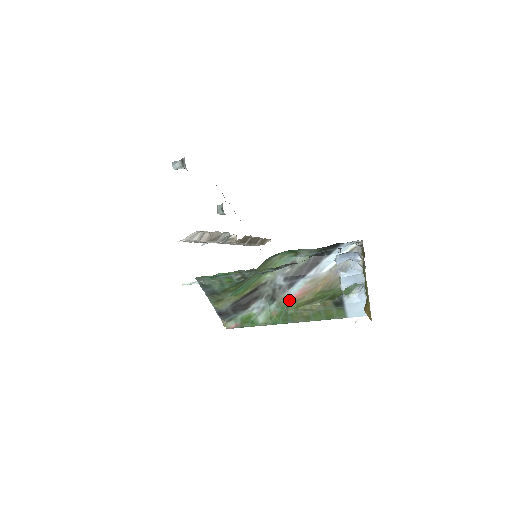
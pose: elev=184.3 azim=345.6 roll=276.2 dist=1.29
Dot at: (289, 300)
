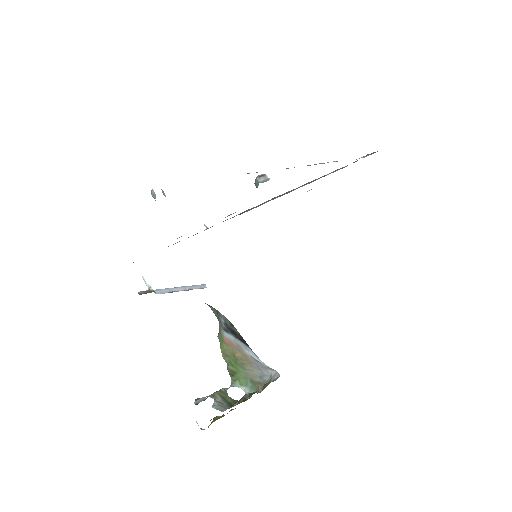
Dot at: (221, 334)
